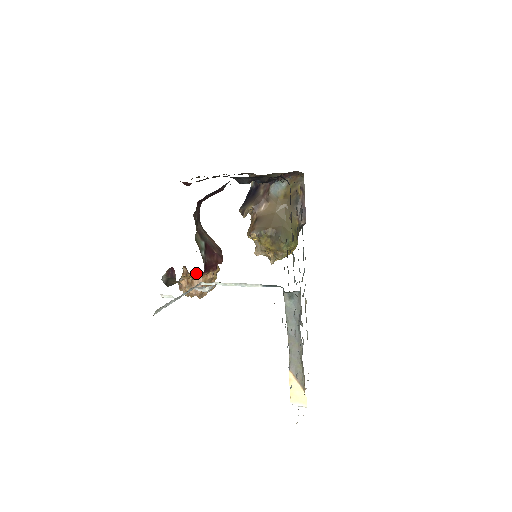
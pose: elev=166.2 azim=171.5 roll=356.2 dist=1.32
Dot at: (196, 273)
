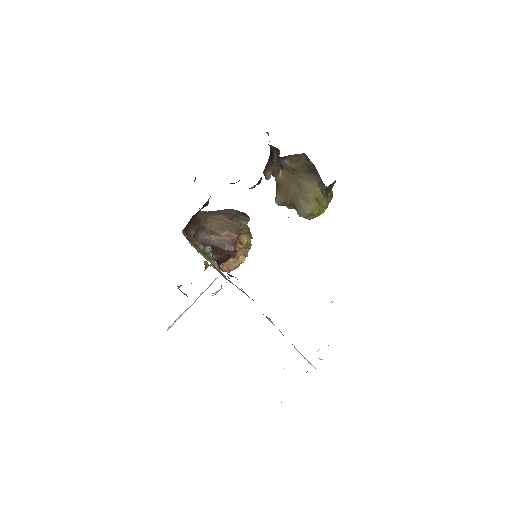
Dot at: occluded
